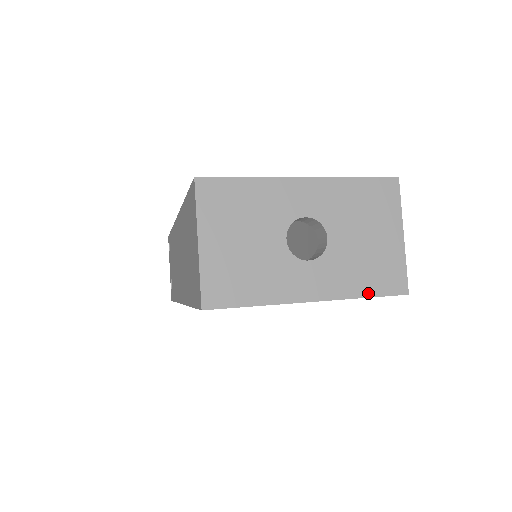
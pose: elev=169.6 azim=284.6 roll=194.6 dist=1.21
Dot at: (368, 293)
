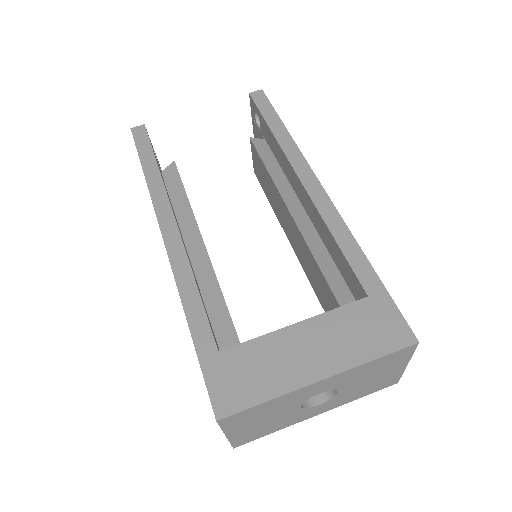
Dot at: (364, 395)
